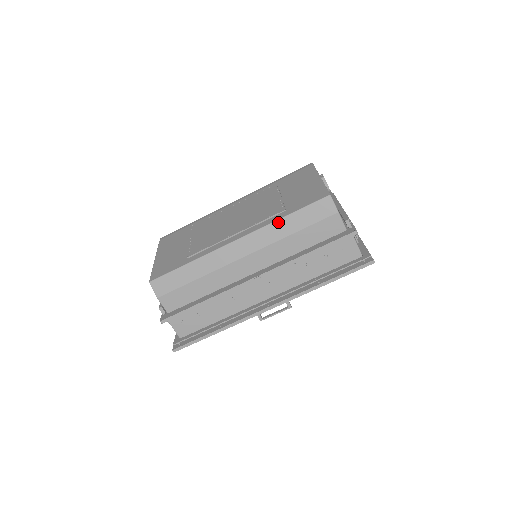
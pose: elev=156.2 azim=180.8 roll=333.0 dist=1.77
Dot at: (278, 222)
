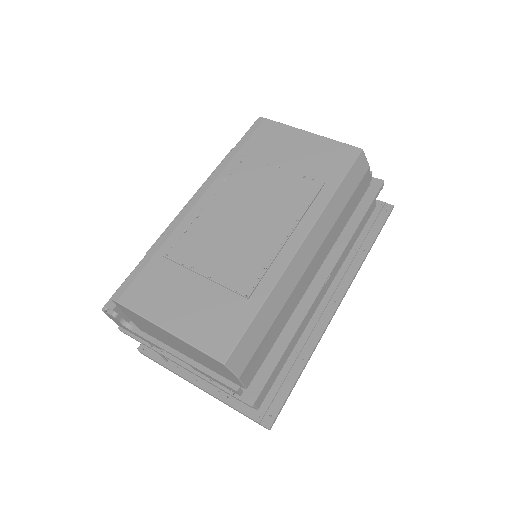
Dot at: (332, 200)
